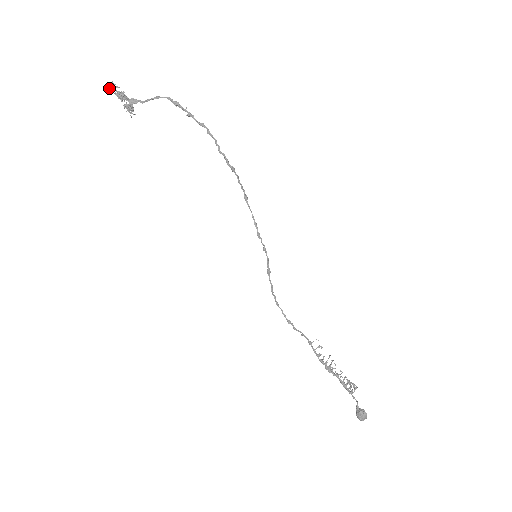
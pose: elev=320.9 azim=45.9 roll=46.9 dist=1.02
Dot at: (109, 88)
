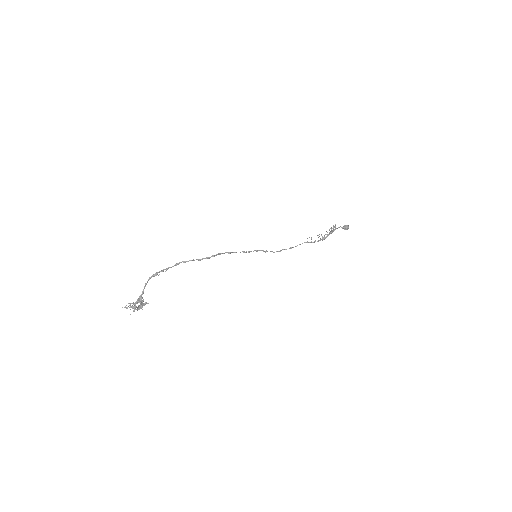
Dot at: occluded
